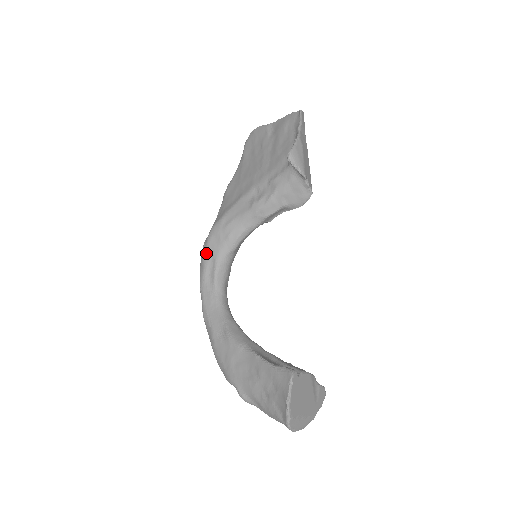
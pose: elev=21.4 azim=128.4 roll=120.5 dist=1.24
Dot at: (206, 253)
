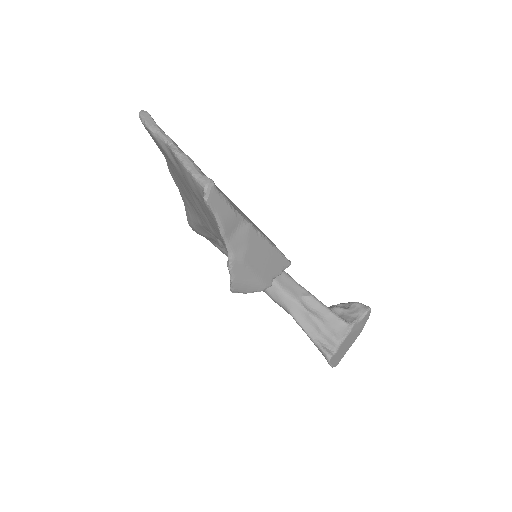
Dot at: occluded
